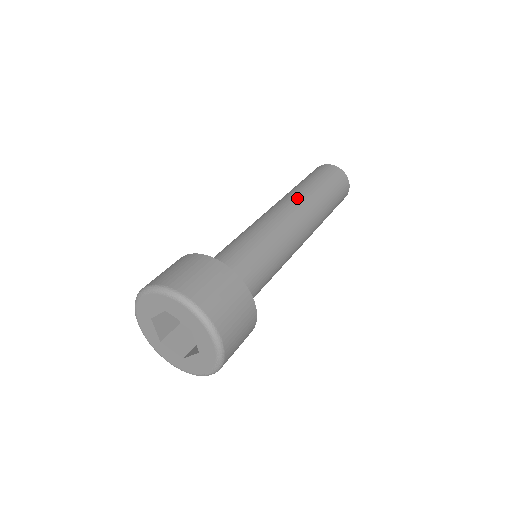
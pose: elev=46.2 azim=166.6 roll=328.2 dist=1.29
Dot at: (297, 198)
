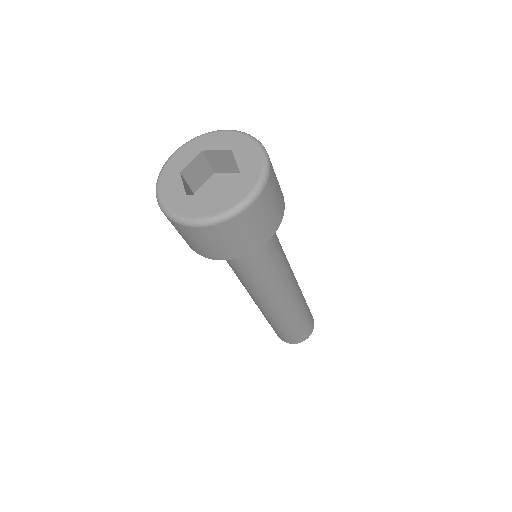
Dot at: occluded
